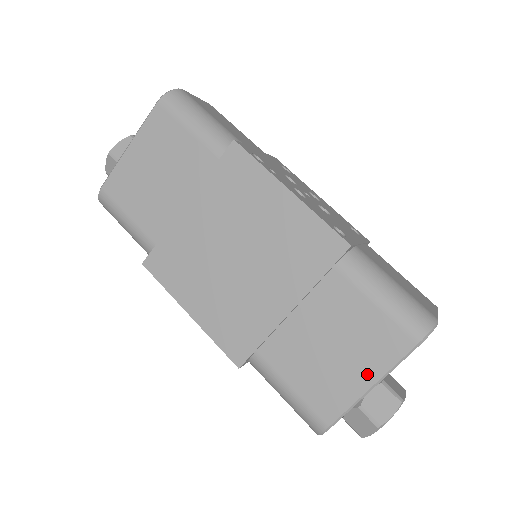
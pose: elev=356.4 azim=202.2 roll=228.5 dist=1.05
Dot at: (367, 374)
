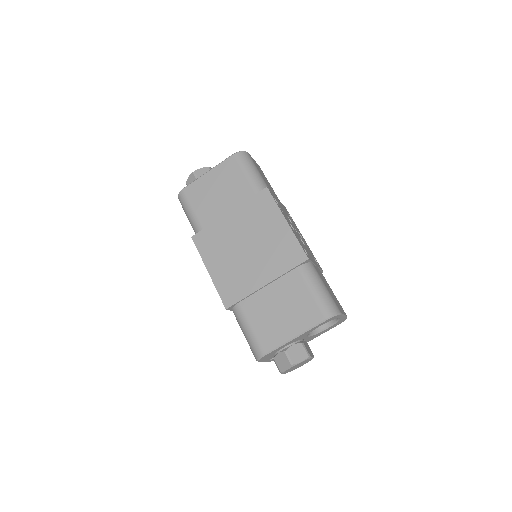
Dot at: (295, 329)
